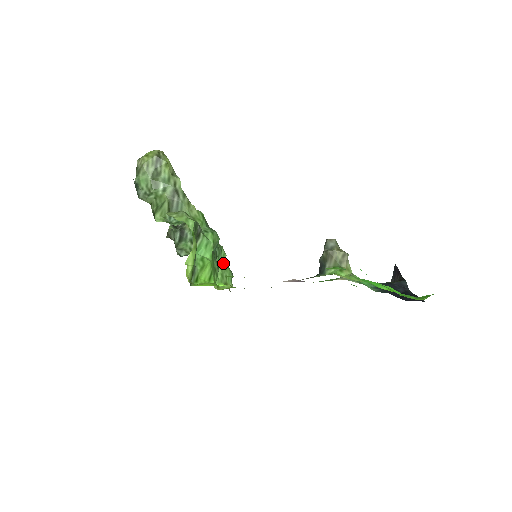
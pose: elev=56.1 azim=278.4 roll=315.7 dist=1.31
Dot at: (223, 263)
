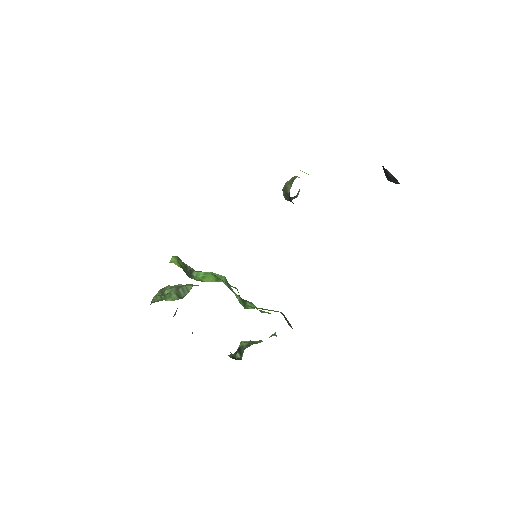
Dot at: occluded
